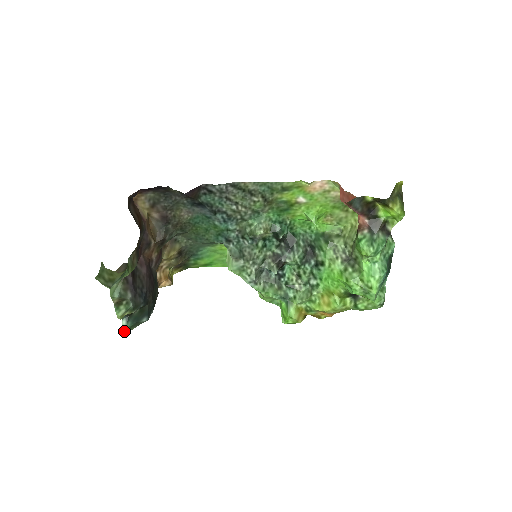
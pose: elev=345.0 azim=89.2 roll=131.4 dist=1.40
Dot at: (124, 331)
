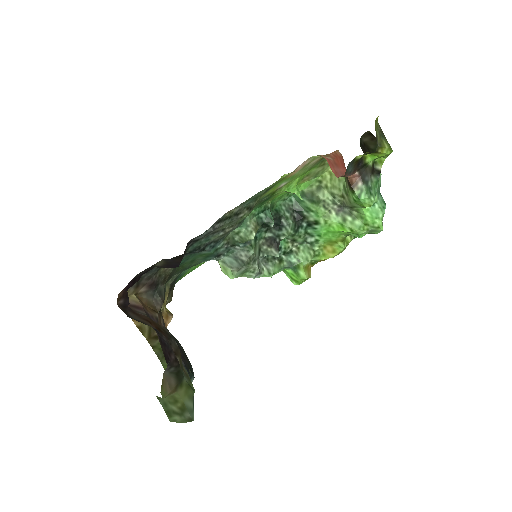
Dot at: occluded
